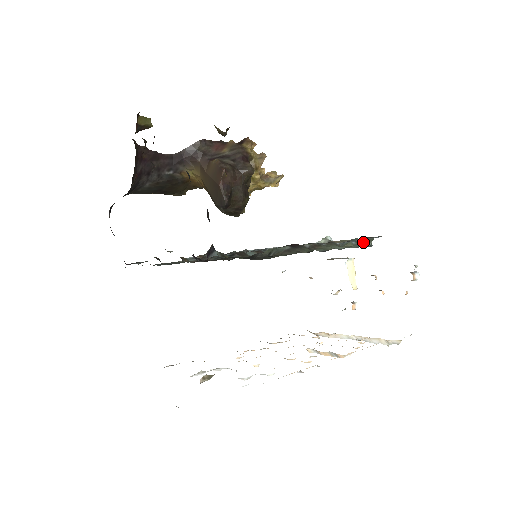
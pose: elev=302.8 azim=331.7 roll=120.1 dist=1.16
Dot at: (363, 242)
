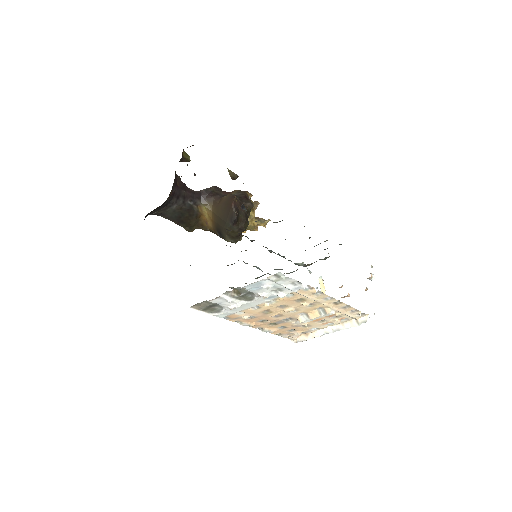
Dot at: occluded
